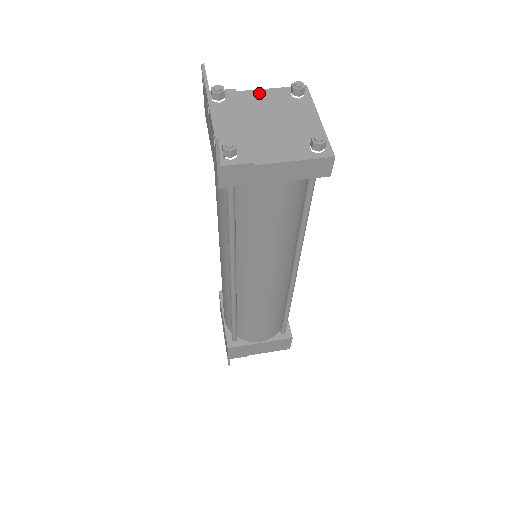
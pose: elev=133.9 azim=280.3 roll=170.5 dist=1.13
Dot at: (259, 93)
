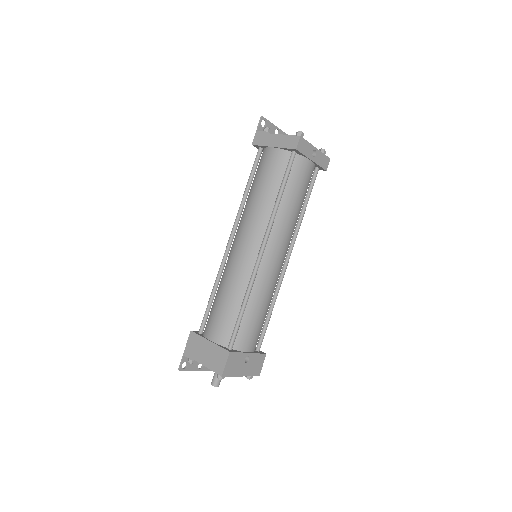
Dot at: occluded
